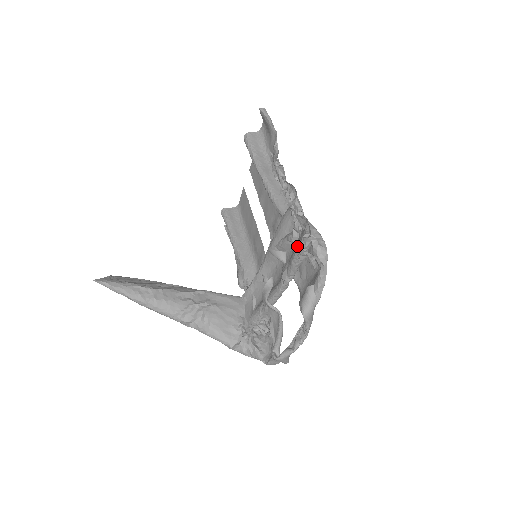
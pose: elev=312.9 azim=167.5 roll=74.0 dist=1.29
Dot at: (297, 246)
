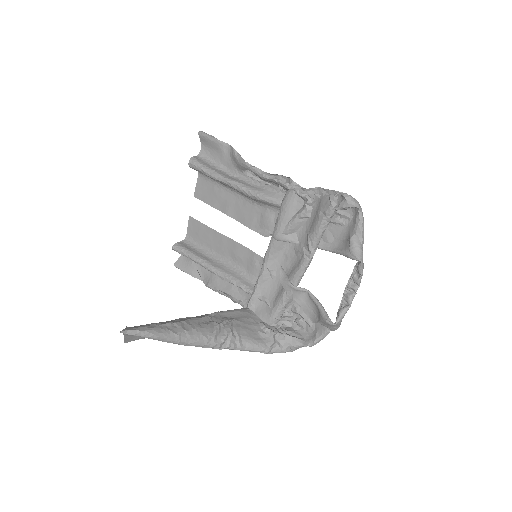
Dot at: (321, 212)
